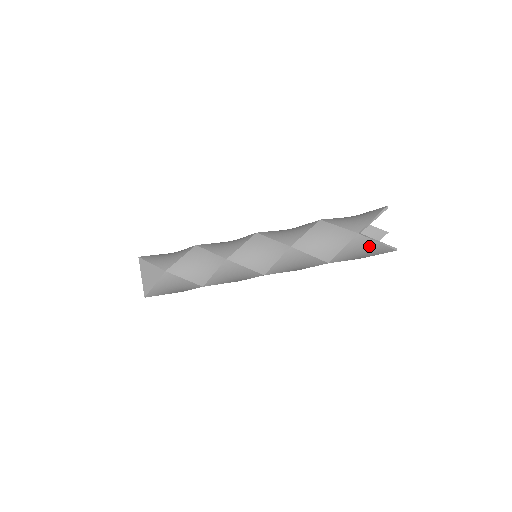
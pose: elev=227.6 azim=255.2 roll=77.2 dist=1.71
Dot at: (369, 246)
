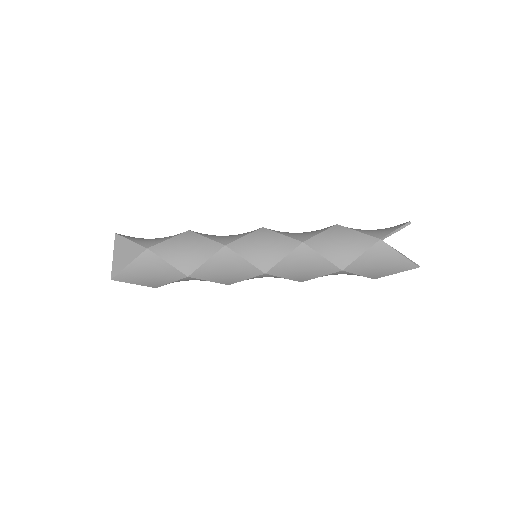
Dot at: (390, 258)
